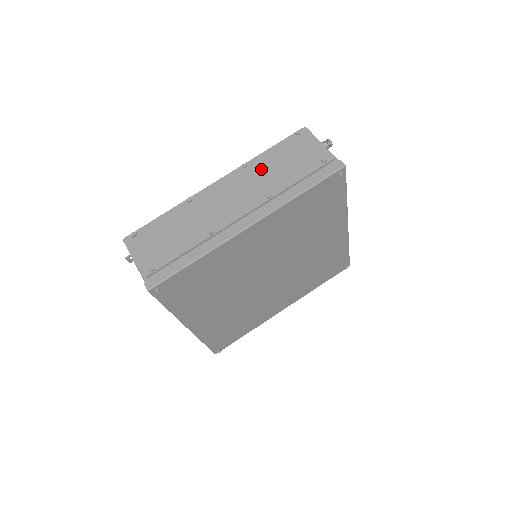
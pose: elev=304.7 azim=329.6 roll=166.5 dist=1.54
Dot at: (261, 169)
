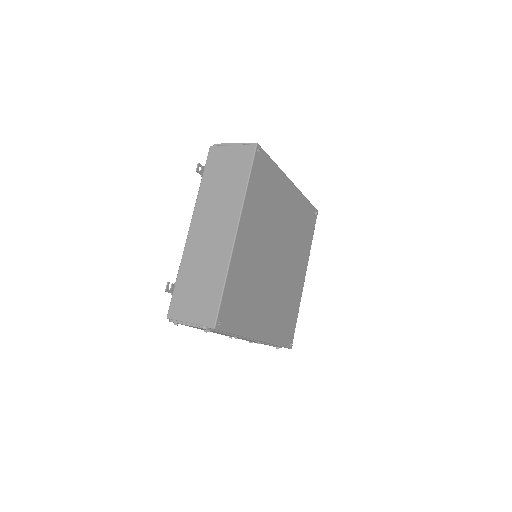
Dot at: occluded
